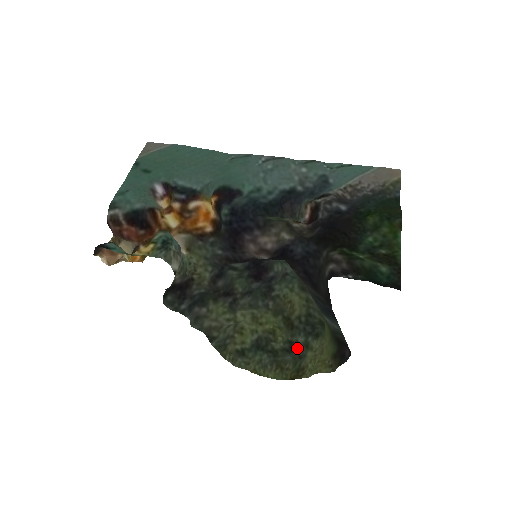
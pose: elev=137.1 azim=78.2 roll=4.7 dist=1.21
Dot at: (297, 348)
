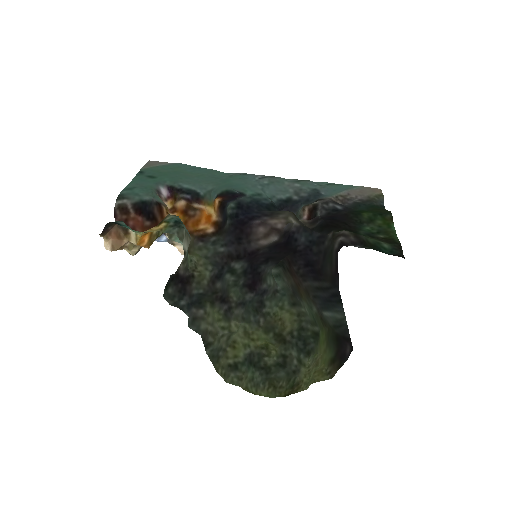
Dot at: (291, 362)
